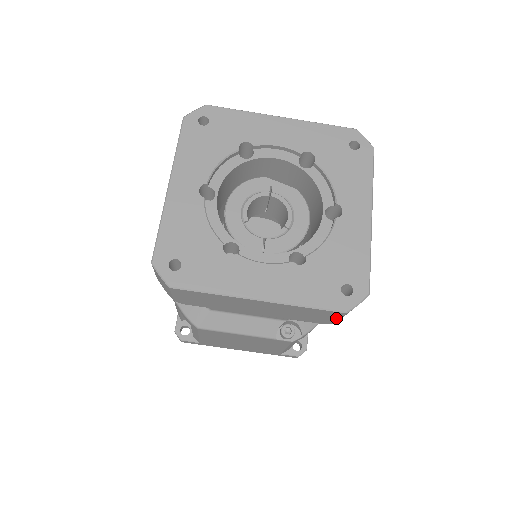
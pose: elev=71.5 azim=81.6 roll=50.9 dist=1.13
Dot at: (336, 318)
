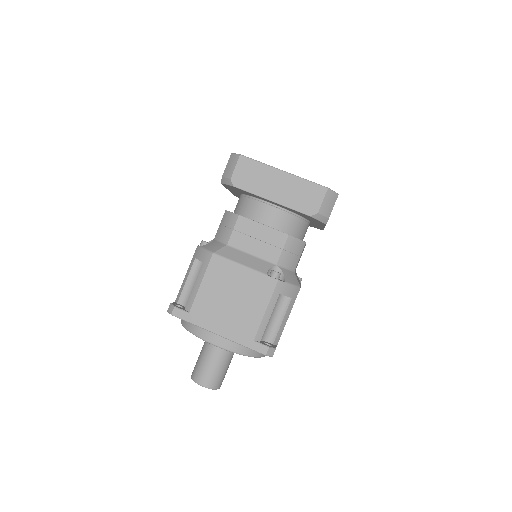
Dot at: (321, 200)
